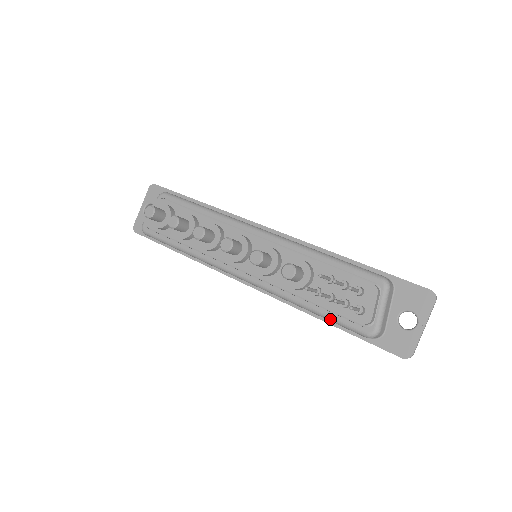
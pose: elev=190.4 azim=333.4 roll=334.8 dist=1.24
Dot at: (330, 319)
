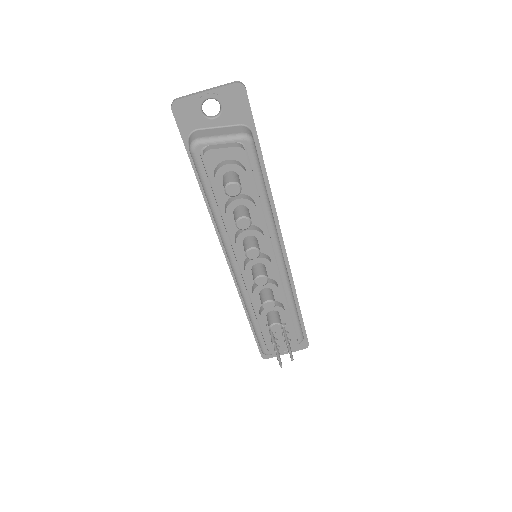
Dot at: (257, 335)
